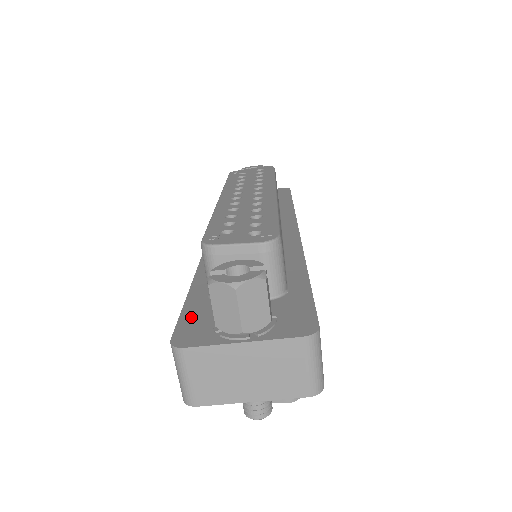
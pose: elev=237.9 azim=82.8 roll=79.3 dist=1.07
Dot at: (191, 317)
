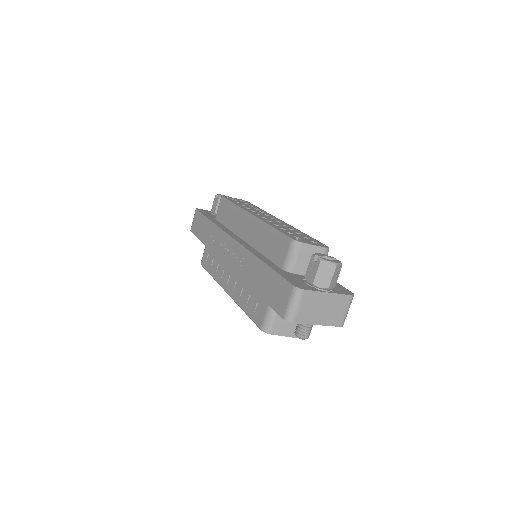
Dot at: (289, 277)
